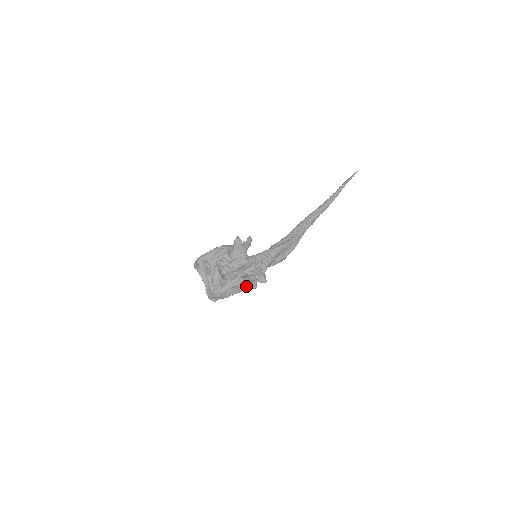
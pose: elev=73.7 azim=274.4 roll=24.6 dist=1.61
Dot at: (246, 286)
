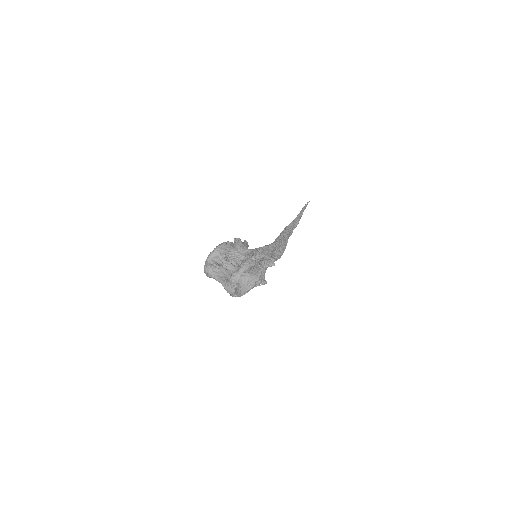
Dot at: (258, 276)
